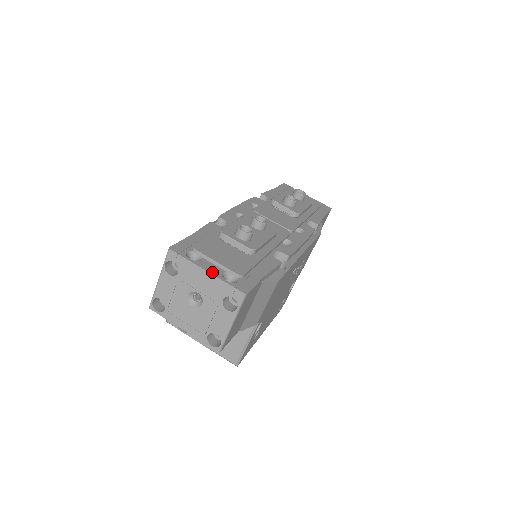
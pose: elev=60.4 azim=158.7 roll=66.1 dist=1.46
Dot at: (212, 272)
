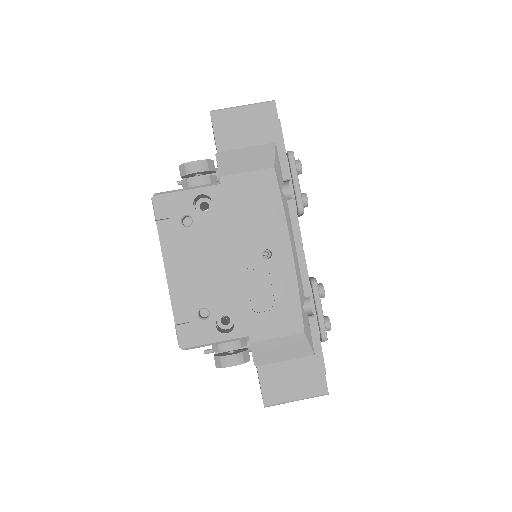
Dot at: occluded
